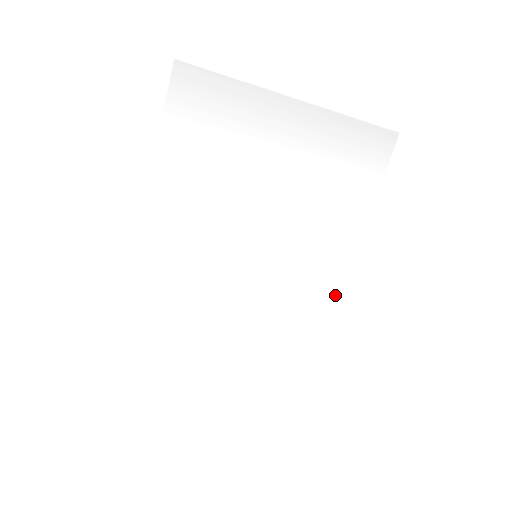
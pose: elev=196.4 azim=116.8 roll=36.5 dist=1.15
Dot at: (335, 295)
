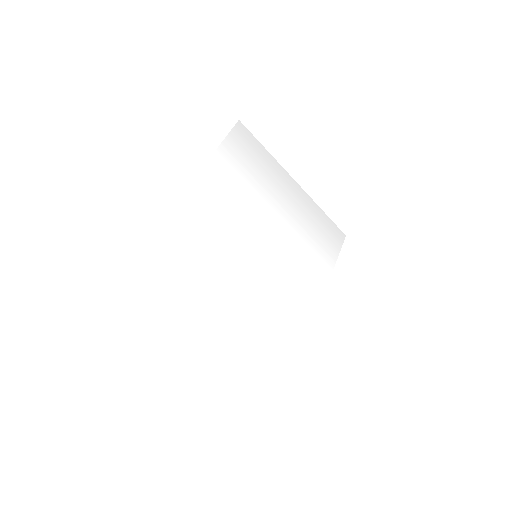
Dot at: (305, 330)
